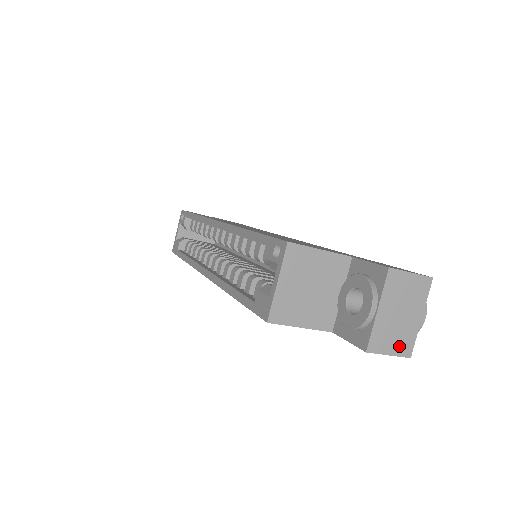
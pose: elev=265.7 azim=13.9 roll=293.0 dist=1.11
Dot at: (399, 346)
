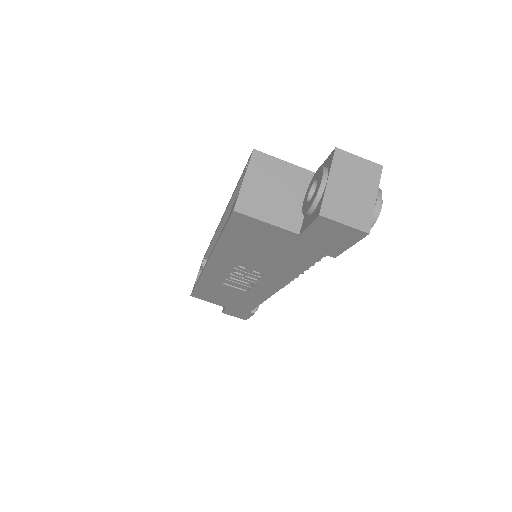
Dot at: (355, 219)
